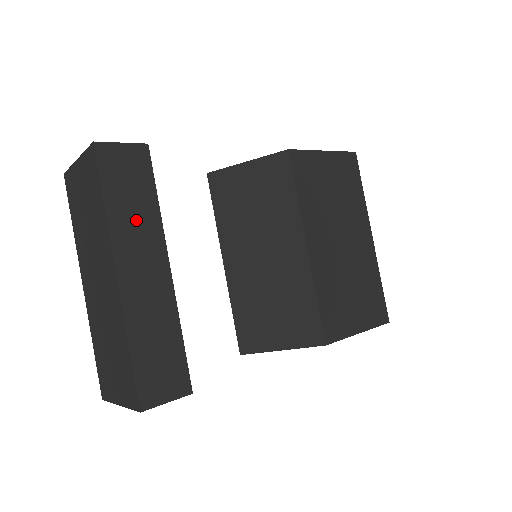
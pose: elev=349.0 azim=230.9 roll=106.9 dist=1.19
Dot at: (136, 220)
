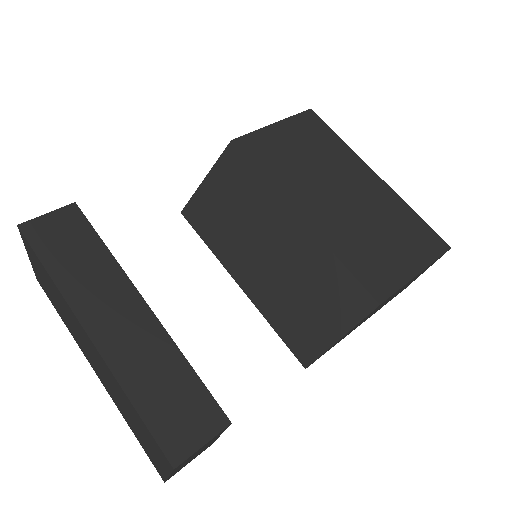
Dot at: (89, 274)
